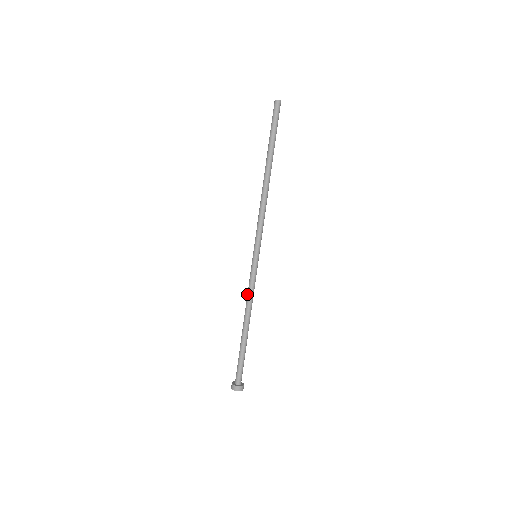
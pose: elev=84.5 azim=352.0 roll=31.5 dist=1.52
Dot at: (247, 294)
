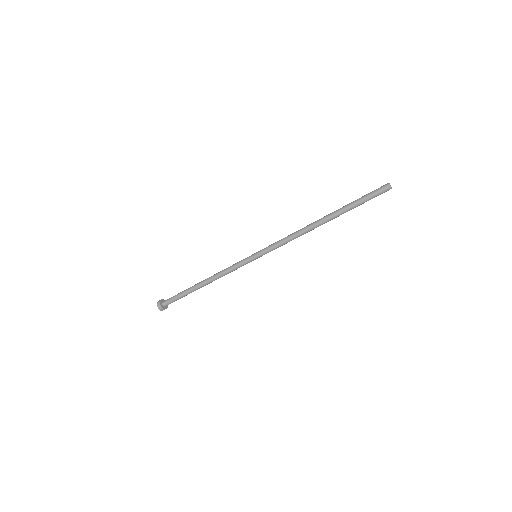
Dot at: (225, 270)
